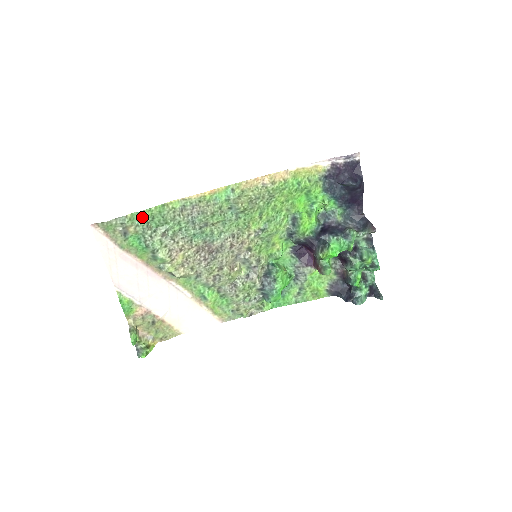
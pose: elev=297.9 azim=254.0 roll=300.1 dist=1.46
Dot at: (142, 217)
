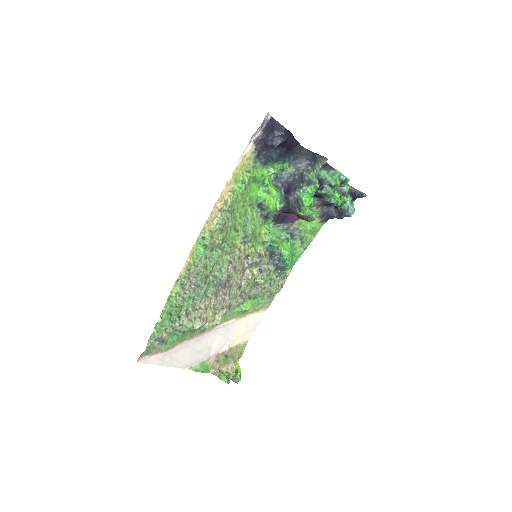
Dot at: (163, 321)
